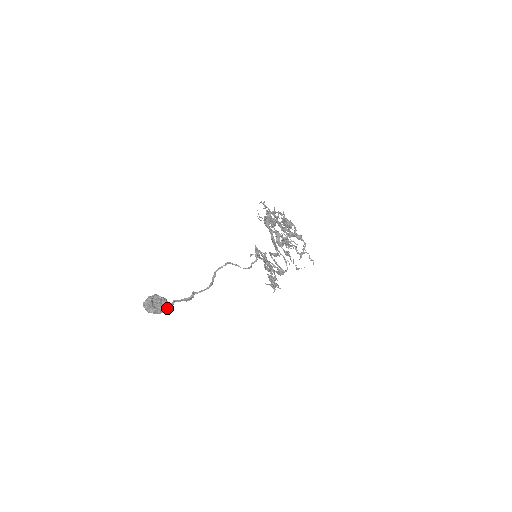
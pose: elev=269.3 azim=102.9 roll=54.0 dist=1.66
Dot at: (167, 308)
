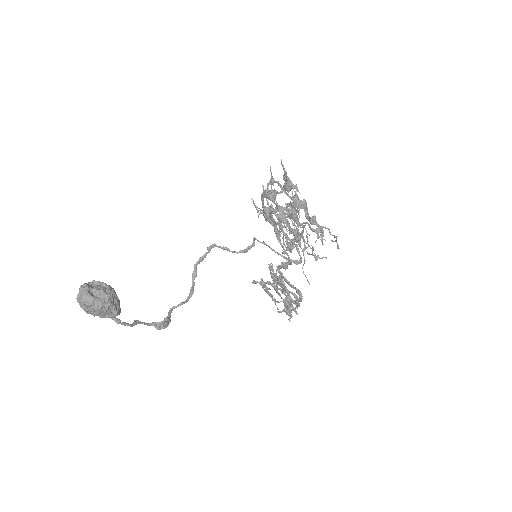
Dot at: (117, 309)
